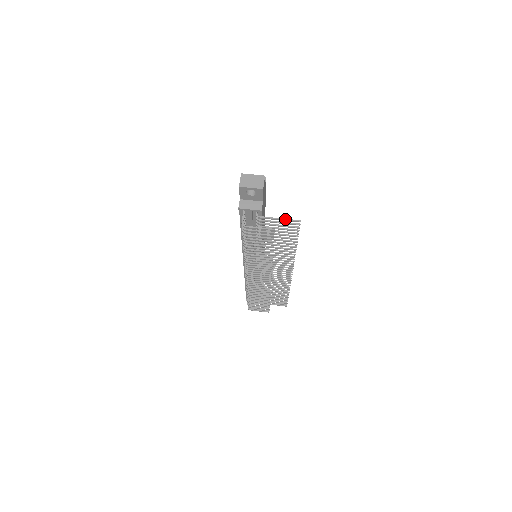
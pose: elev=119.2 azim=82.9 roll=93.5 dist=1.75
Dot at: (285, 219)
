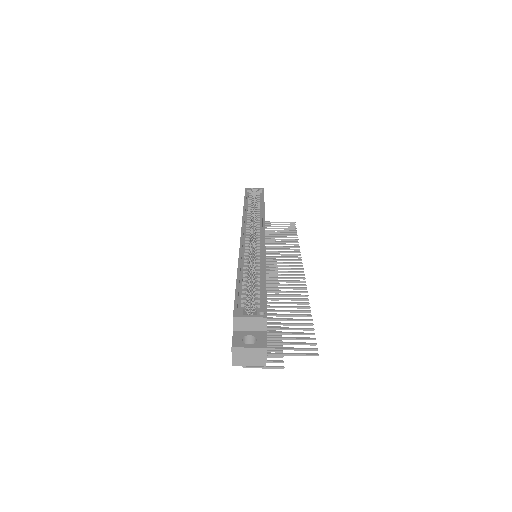
Dot at: (297, 355)
